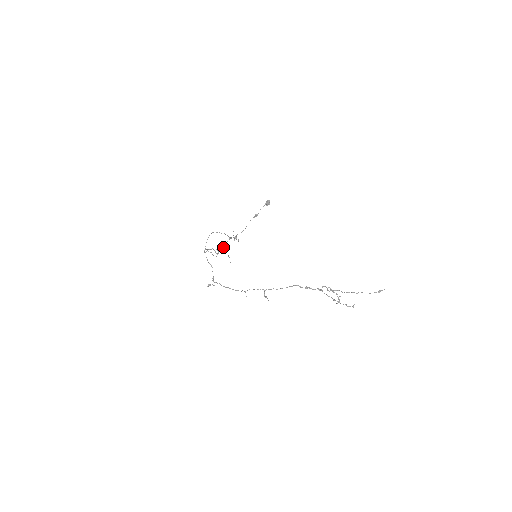
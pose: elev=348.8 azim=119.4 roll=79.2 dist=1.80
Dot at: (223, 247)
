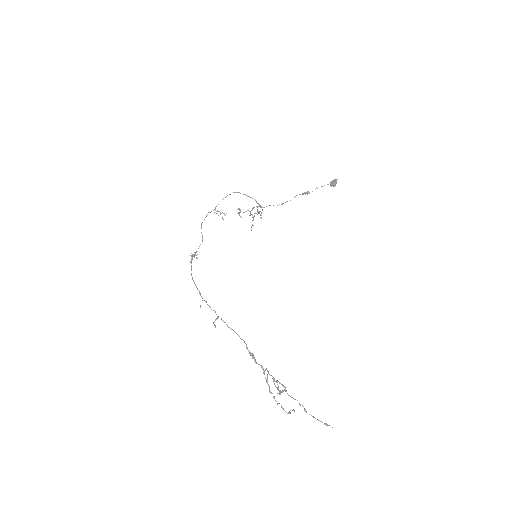
Dot at: (248, 210)
